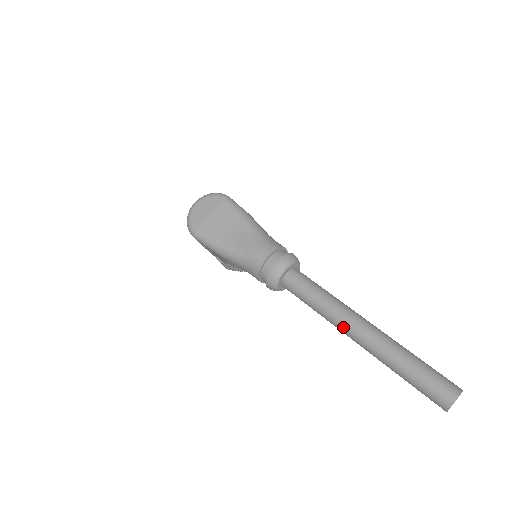
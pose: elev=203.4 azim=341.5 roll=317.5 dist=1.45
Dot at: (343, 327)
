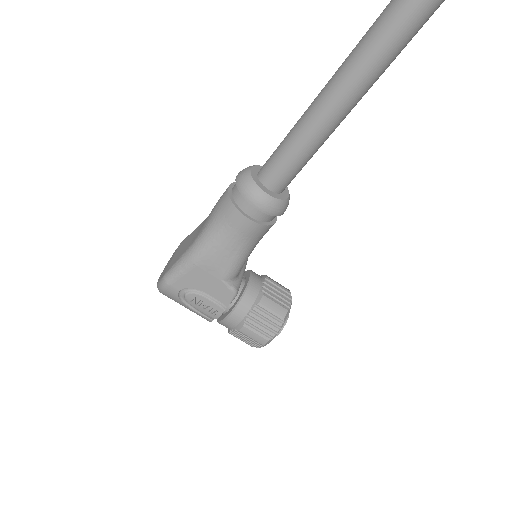
Dot at: (331, 90)
